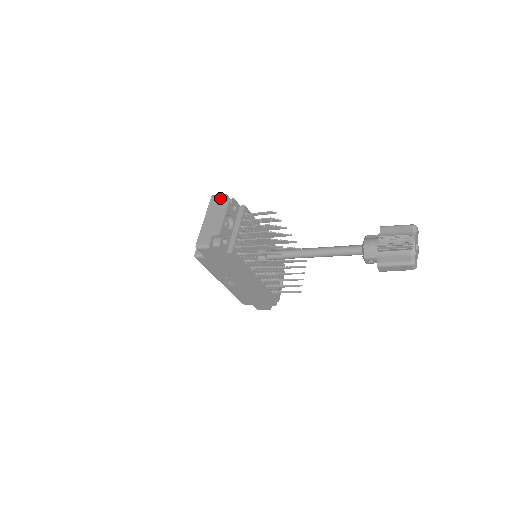
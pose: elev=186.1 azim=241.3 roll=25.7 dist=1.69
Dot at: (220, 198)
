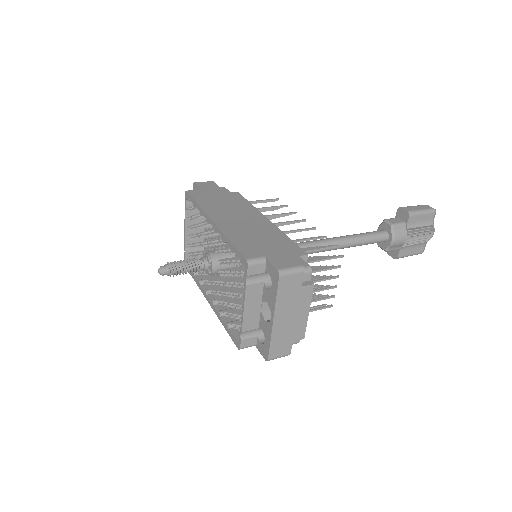
Dot at: (298, 280)
